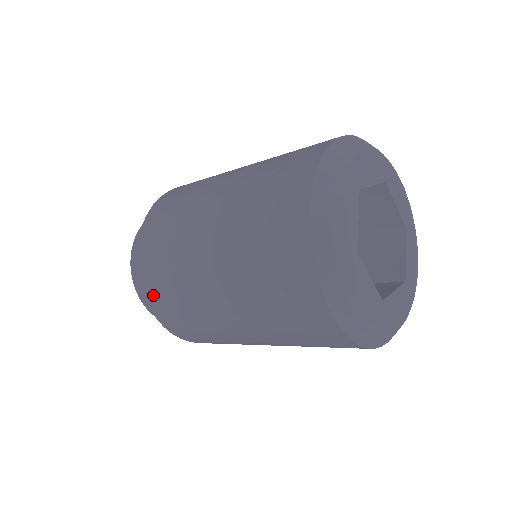
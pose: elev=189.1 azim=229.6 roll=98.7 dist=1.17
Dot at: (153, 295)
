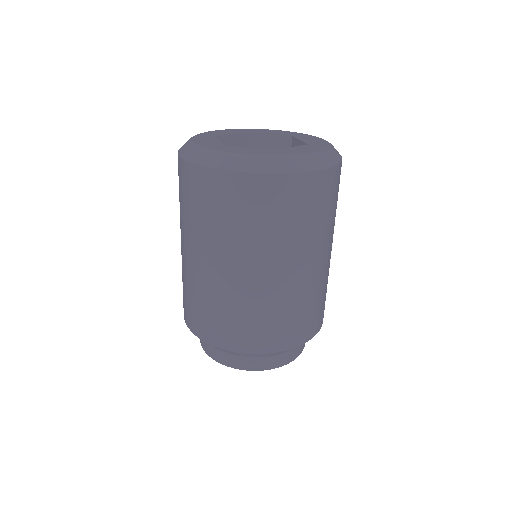
Dot at: (204, 331)
